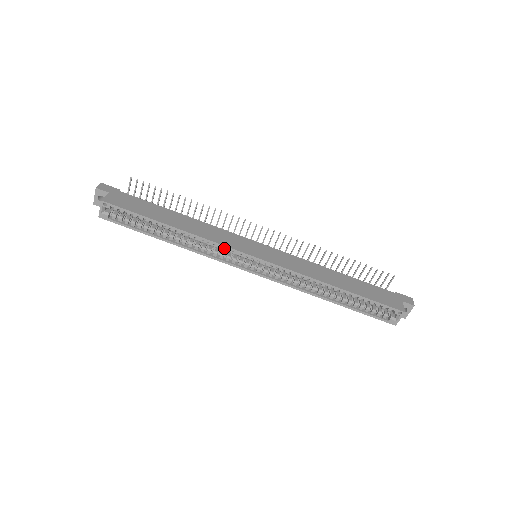
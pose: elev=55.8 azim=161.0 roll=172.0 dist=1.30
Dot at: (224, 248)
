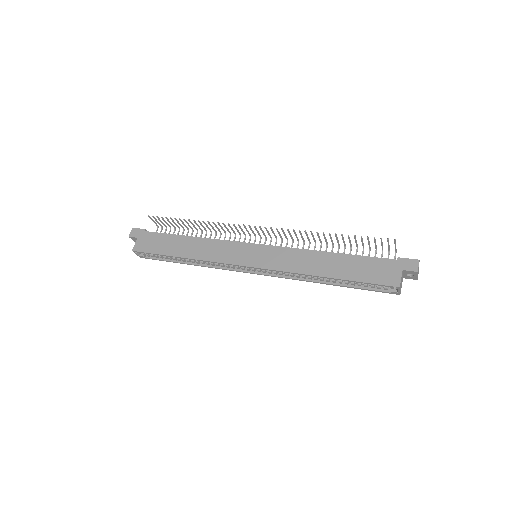
Dot at: (224, 263)
